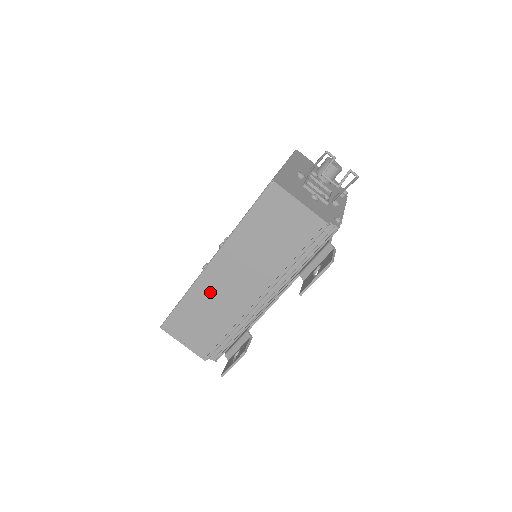
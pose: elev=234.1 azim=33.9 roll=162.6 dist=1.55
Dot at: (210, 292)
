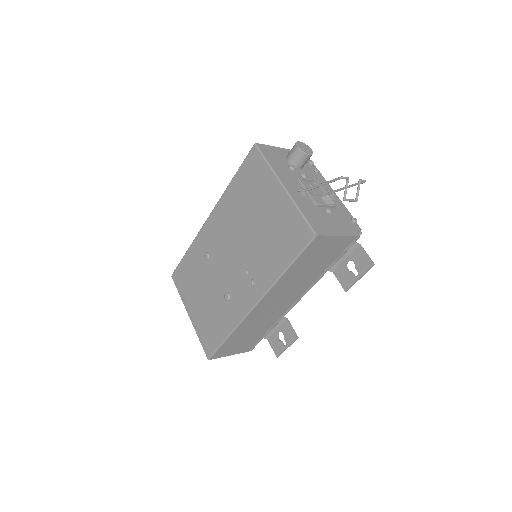
Dot at: (255, 320)
